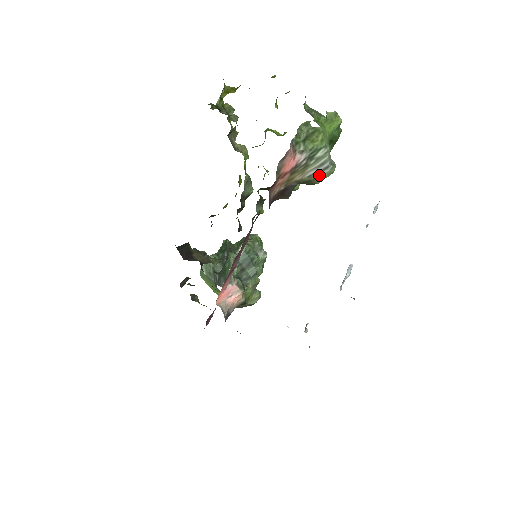
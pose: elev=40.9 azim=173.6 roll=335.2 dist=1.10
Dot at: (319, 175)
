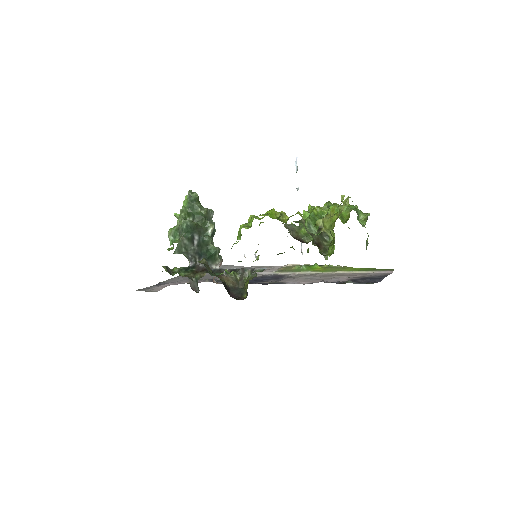
Dot at: occluded
